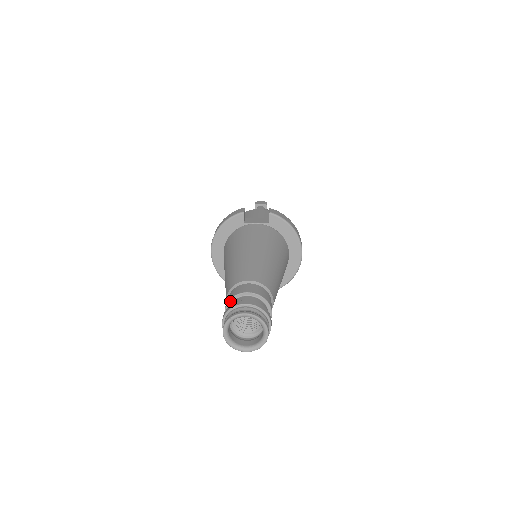
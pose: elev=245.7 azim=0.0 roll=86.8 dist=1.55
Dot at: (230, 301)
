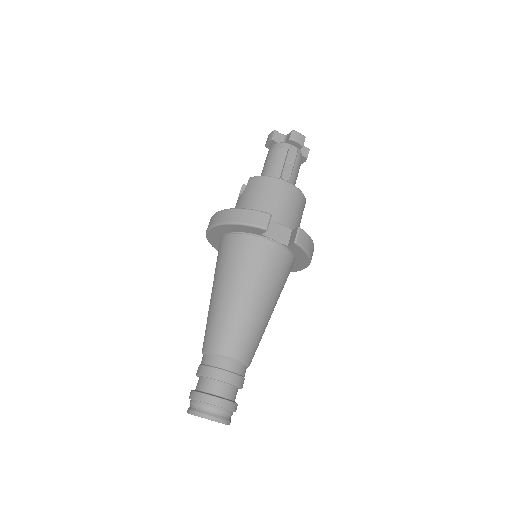
Dot at: (207, 377)
